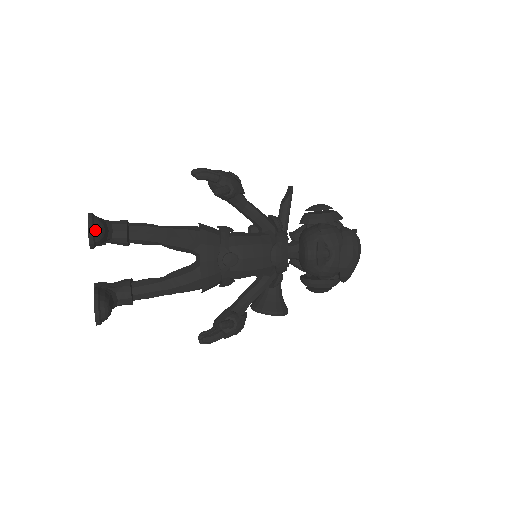
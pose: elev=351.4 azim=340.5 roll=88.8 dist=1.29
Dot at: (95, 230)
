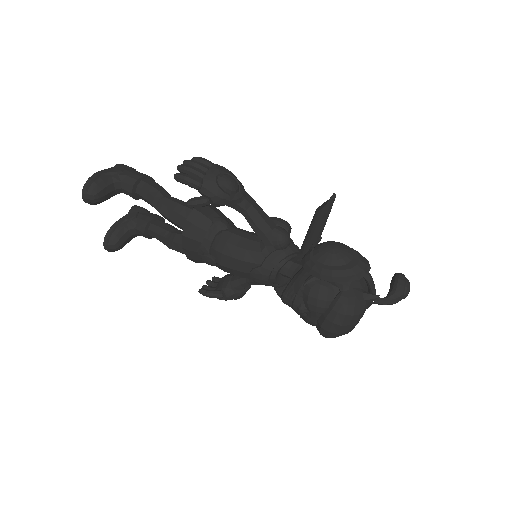
Dot at: (88, 198)
